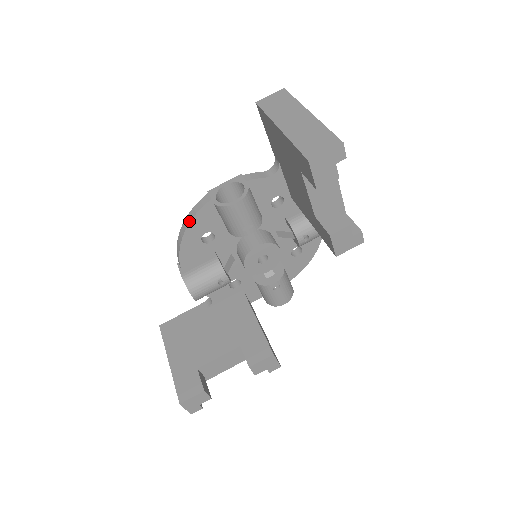
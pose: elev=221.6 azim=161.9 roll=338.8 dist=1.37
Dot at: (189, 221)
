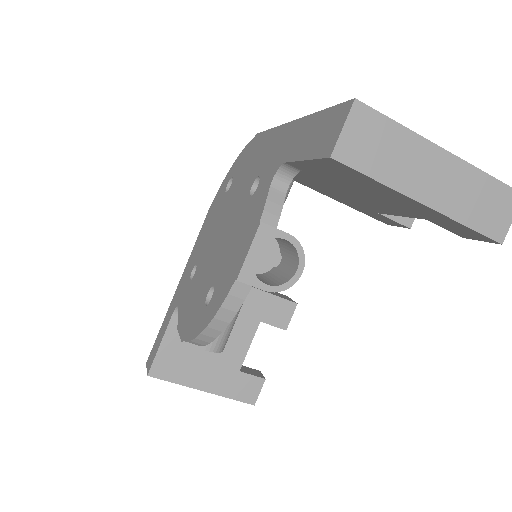
Dot at: (226, 324)
